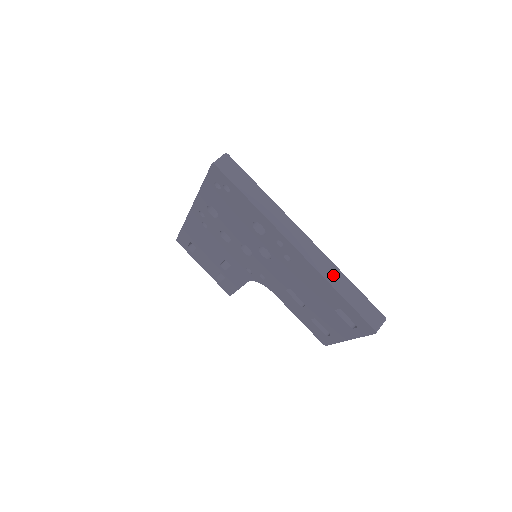
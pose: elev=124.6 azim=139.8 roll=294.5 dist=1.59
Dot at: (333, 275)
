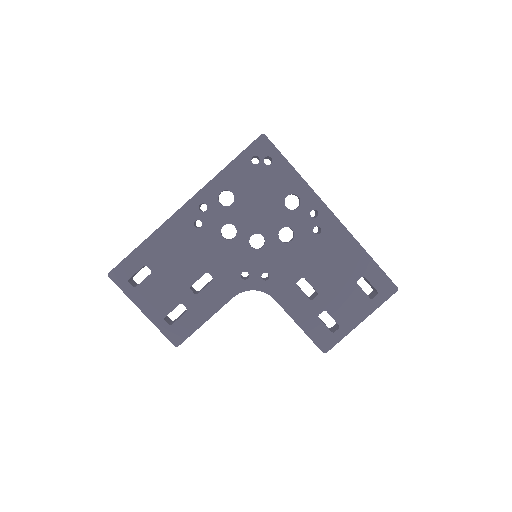
Dot at: occluded
